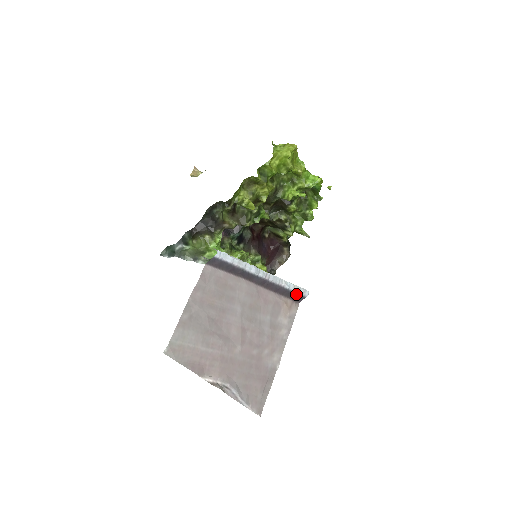
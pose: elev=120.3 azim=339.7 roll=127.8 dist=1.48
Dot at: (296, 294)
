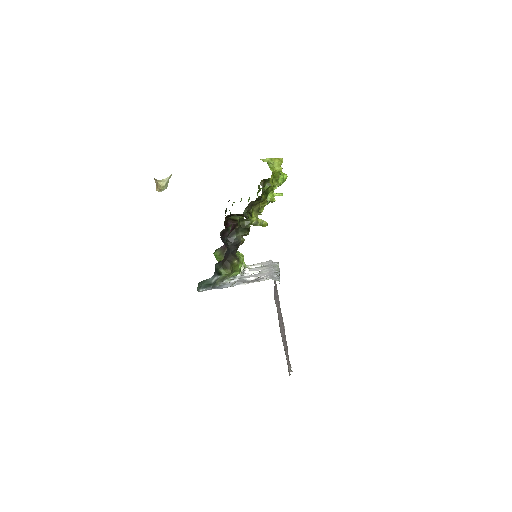
Dot at: occluded
